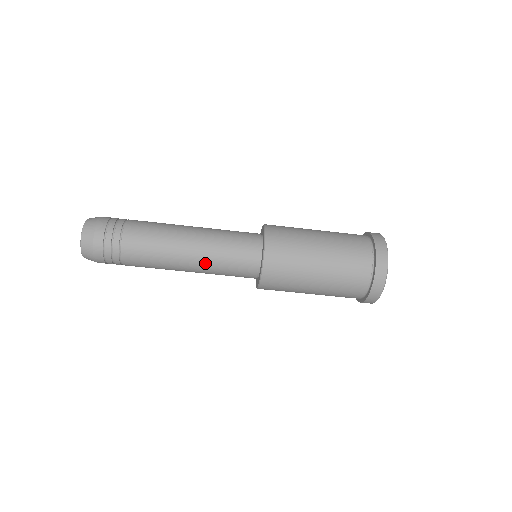
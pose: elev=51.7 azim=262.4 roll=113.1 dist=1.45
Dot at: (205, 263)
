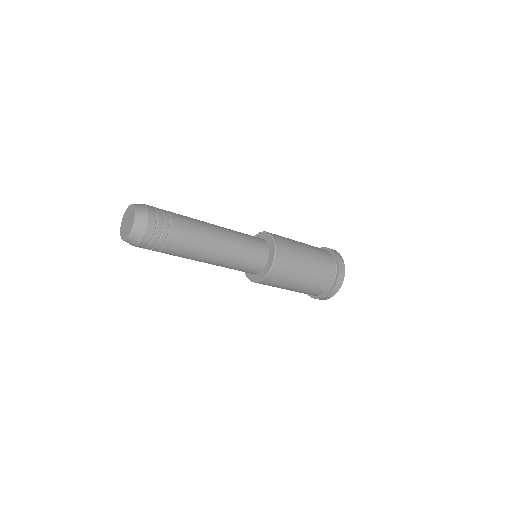
Dot at: occluded
